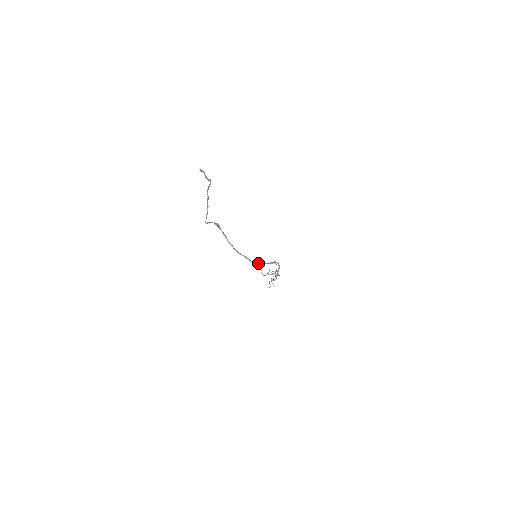
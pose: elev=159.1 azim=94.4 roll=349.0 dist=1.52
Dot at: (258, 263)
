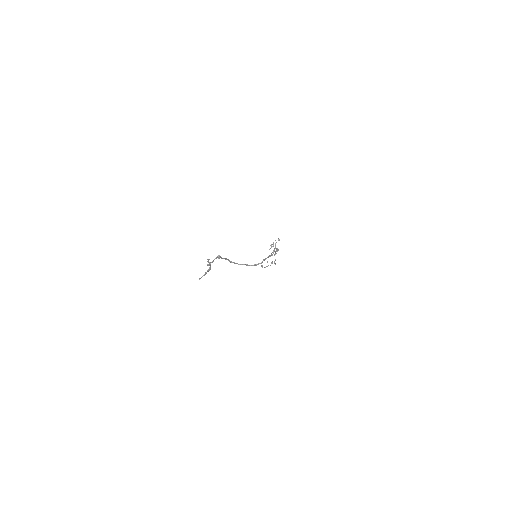
Dot at: (258, 264)
